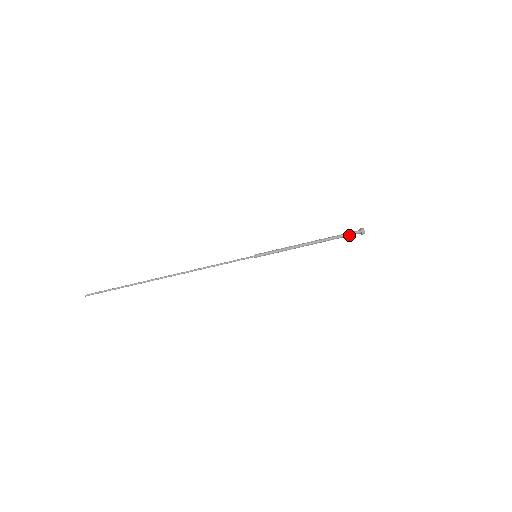
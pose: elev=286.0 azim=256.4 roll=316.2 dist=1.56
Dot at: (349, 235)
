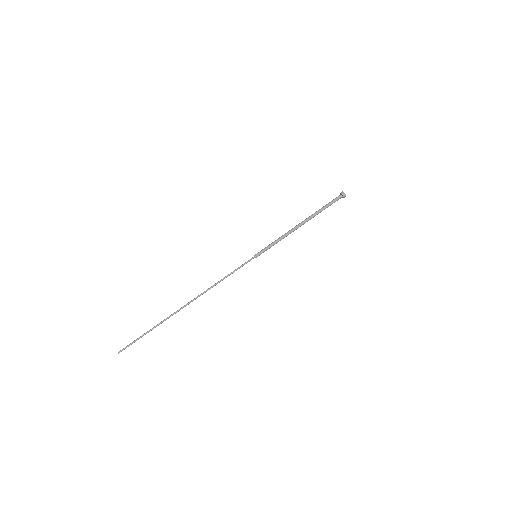
Dot at: occluded
